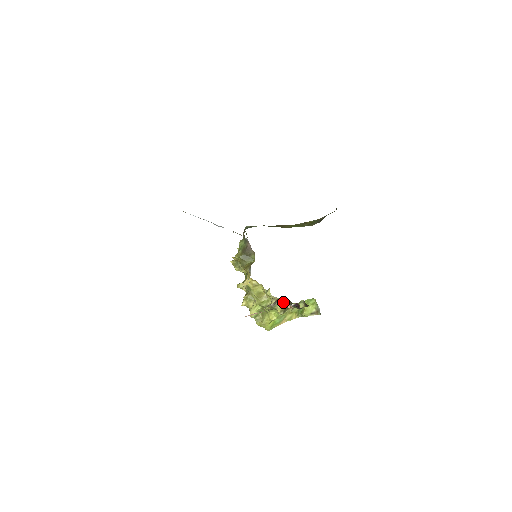
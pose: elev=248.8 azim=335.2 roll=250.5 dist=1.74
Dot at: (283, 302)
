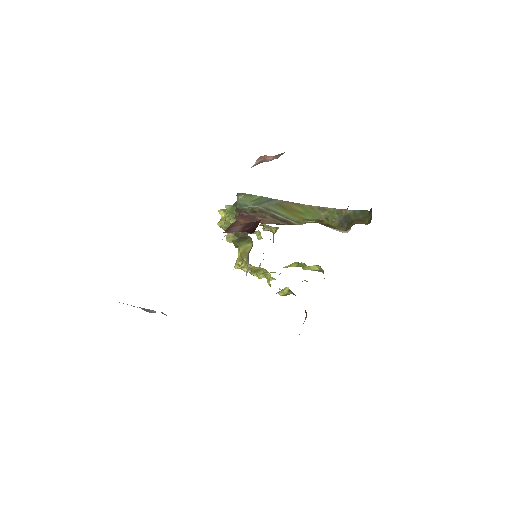
Dot at: (286, 291)
